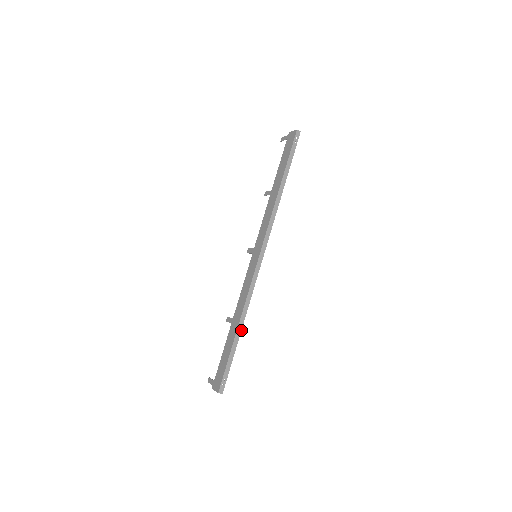
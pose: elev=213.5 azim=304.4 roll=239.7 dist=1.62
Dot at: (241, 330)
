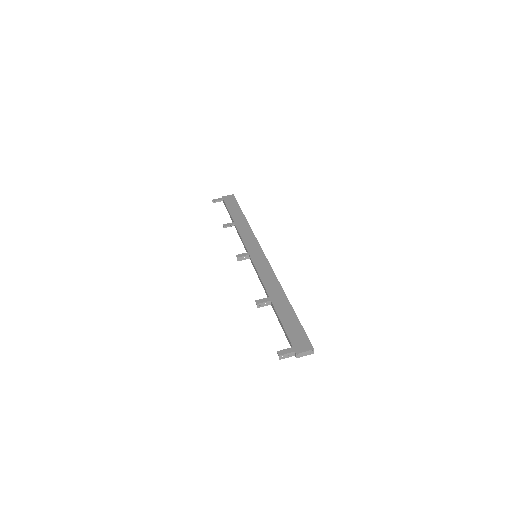
Dot at: occluded
